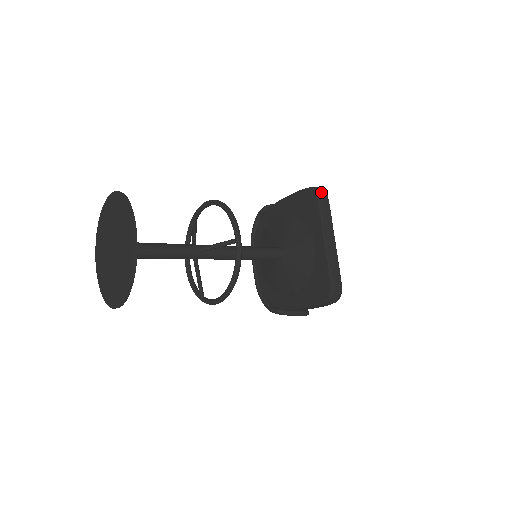
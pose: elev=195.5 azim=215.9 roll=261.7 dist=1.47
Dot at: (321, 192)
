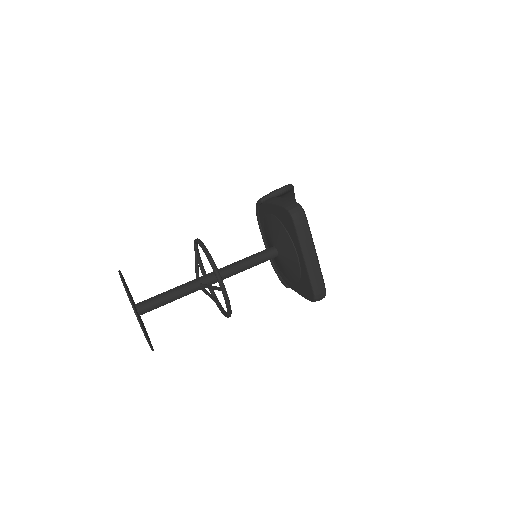
Dot at: (297, 214)
